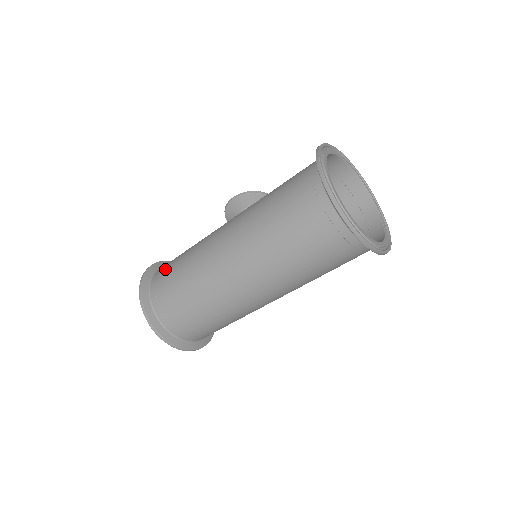
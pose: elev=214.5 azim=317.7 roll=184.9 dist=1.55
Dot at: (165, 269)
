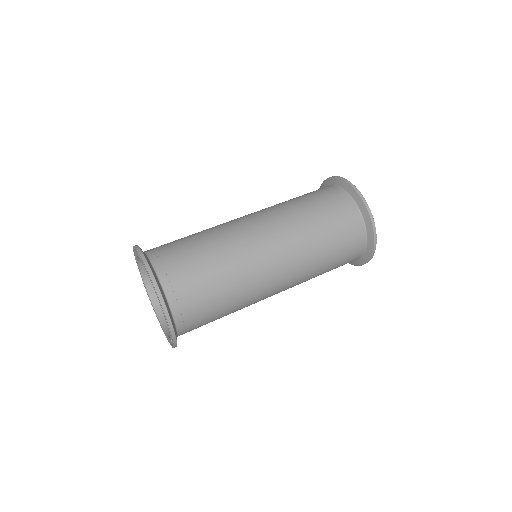
Dot at: occluded
